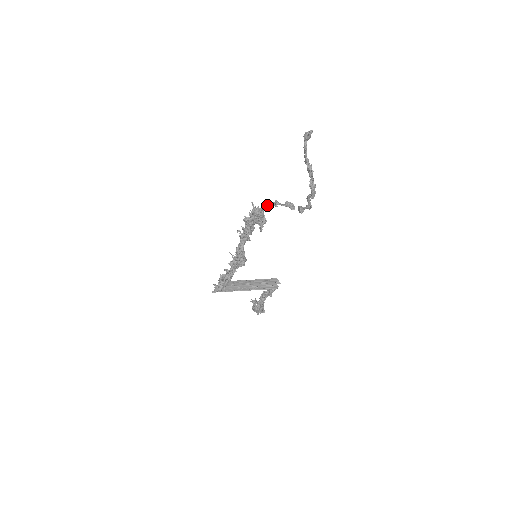
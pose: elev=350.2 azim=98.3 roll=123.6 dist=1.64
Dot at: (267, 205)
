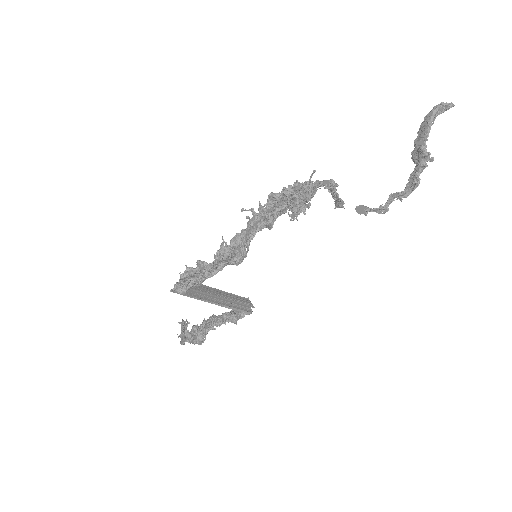
Dot at: (329, 184)
